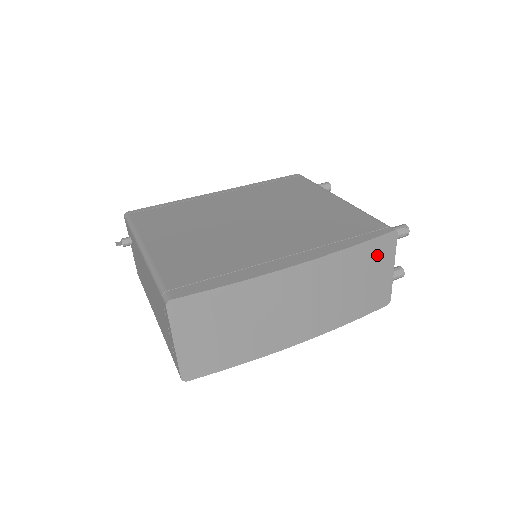
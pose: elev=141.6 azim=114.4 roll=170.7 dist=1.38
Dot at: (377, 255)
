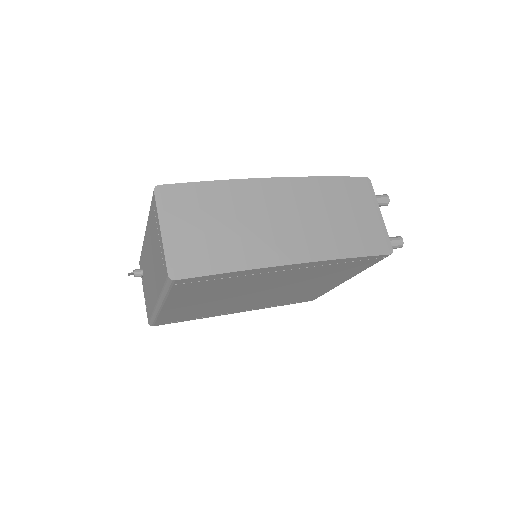
Dot at: (356, 194)
